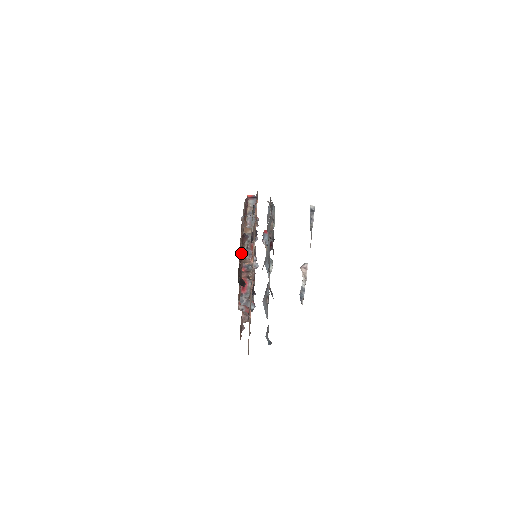
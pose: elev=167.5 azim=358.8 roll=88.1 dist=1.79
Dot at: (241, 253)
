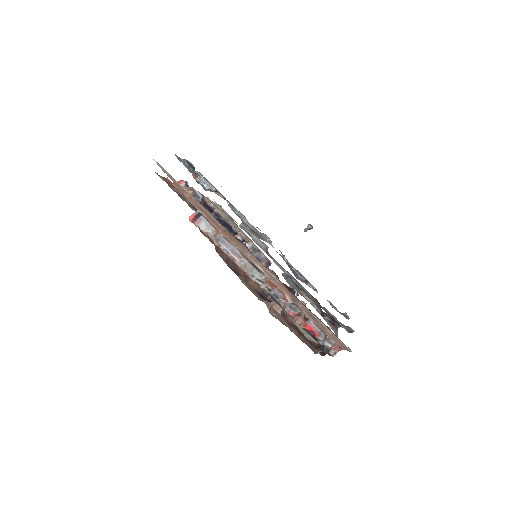
Dot at: (290, 322)
